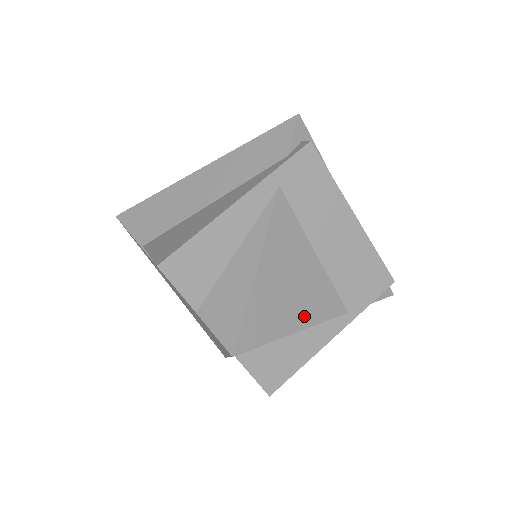
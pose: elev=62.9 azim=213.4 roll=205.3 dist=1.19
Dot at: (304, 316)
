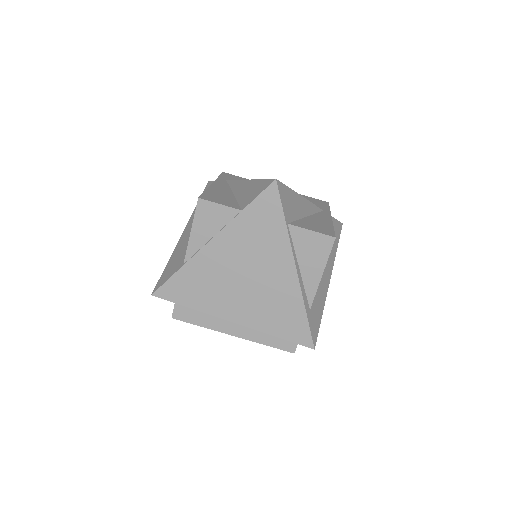
Dot at: occluded
